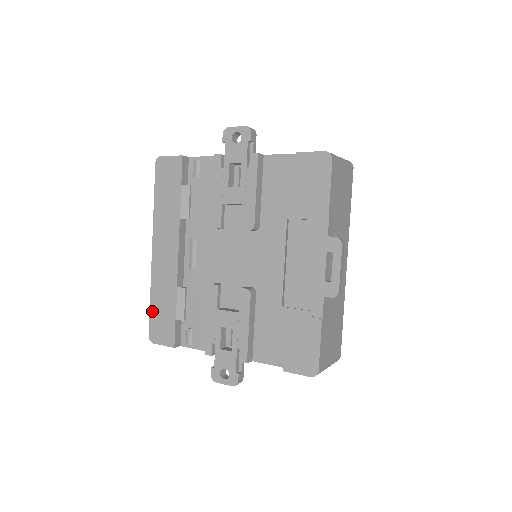
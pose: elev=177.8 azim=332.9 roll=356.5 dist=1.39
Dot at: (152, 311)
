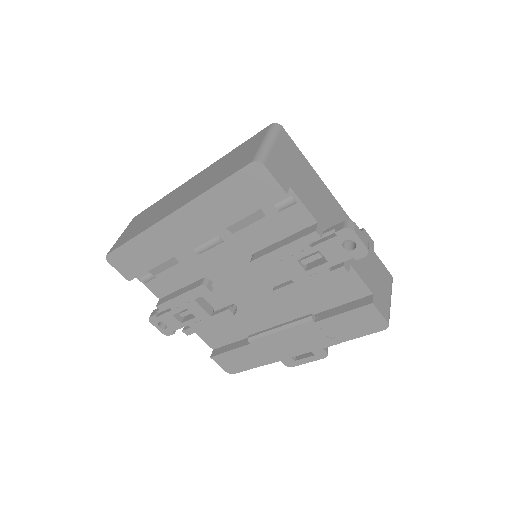
Dot at: (126, 247)
